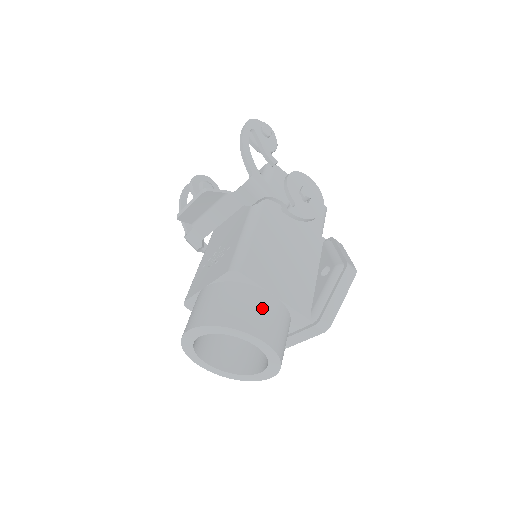
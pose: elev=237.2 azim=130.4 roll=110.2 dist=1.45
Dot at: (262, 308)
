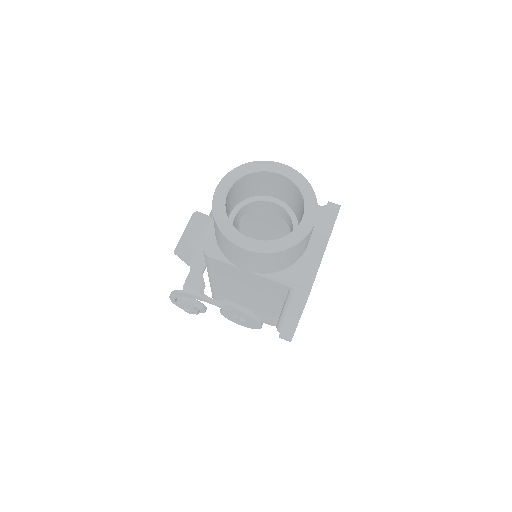
Dot at: occluded
